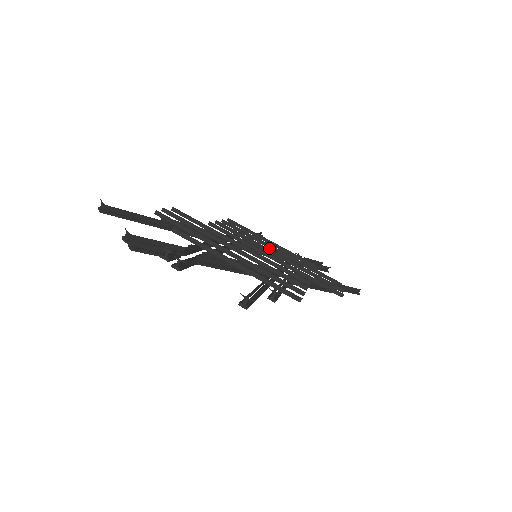
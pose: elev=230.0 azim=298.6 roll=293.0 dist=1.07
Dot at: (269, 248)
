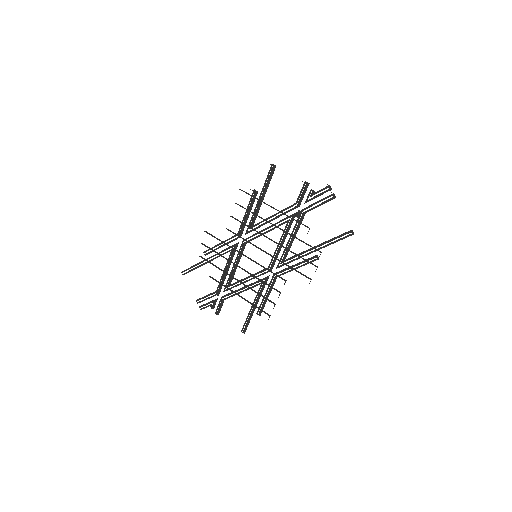
Dot at: (271, 219)
